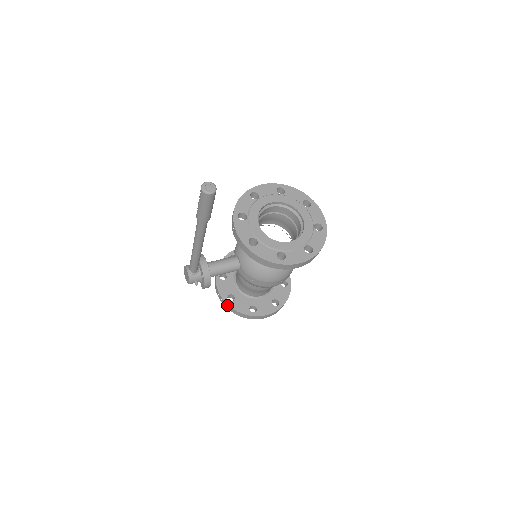
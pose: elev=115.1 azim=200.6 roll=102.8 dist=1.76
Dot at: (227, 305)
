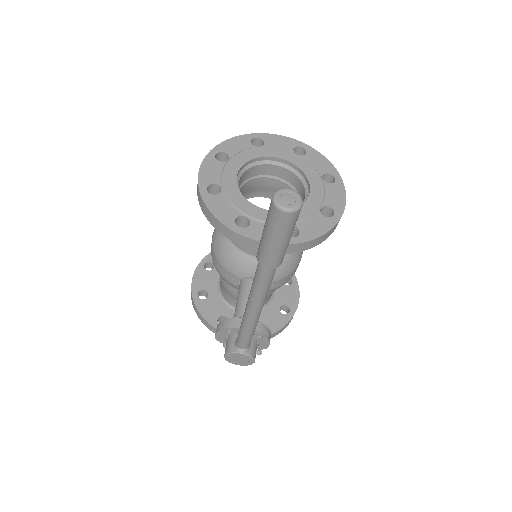
Dot at: occluded
